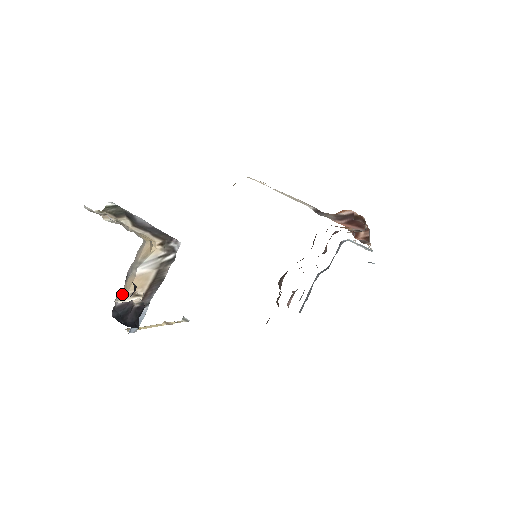
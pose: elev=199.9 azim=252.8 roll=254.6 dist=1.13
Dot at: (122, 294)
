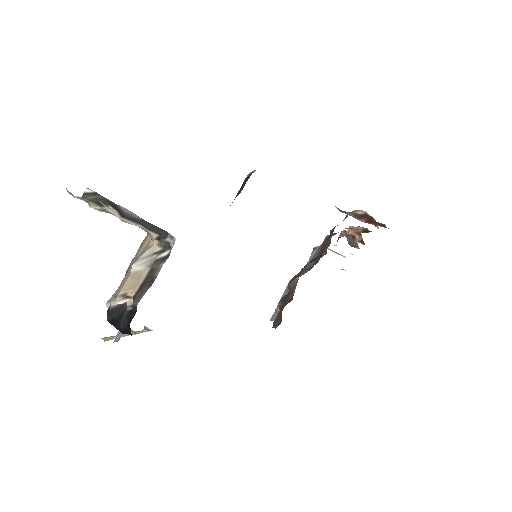
Dot at: (114, 295)
